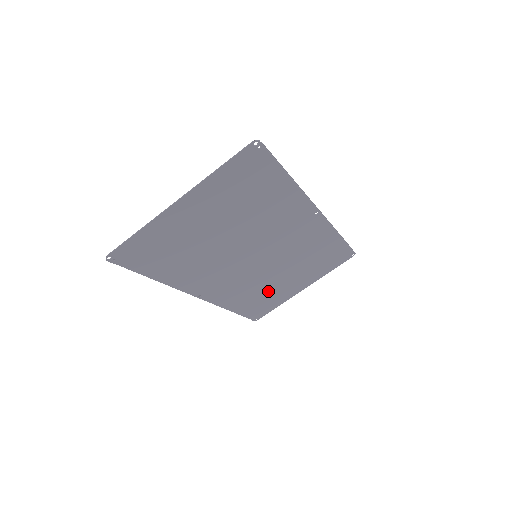
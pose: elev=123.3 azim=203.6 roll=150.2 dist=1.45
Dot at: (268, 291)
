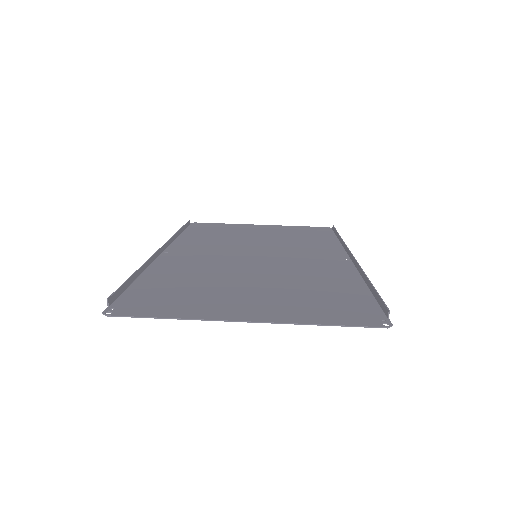
Dot at: (231, 234)
